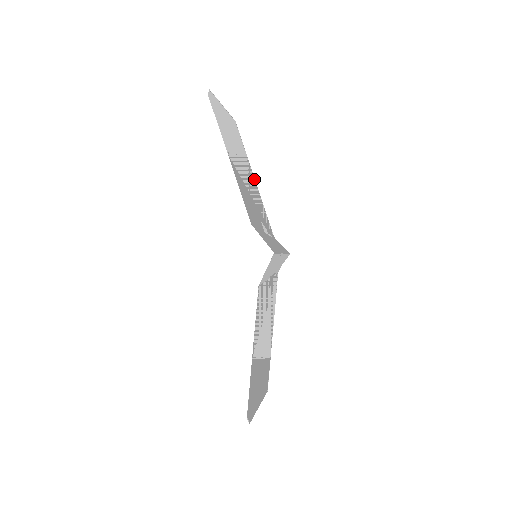
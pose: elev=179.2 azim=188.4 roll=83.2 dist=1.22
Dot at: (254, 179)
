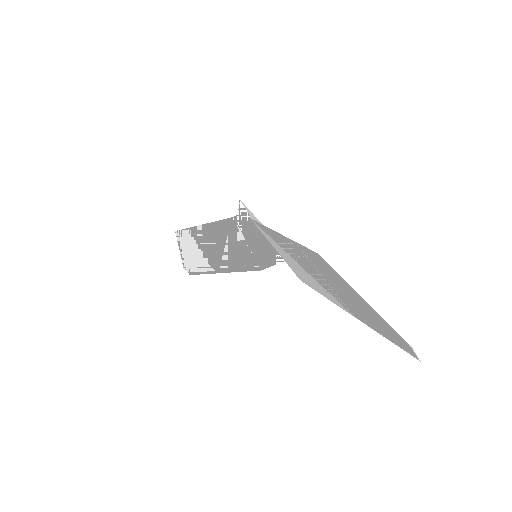
Dot at: (201, 227)
